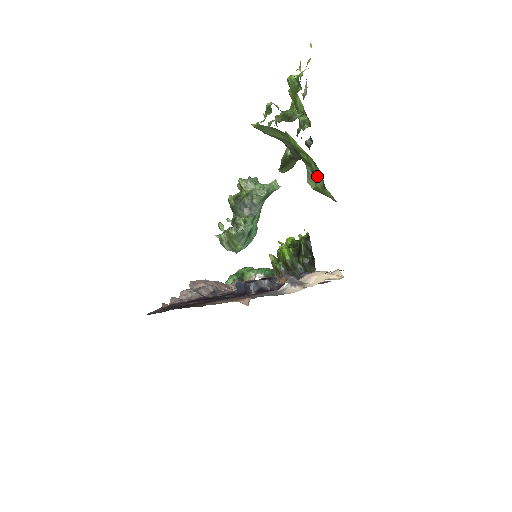
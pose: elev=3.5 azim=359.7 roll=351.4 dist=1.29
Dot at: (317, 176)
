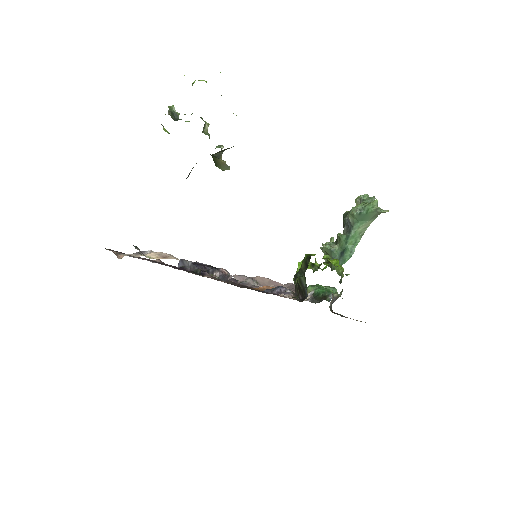
Dot at: occluded
